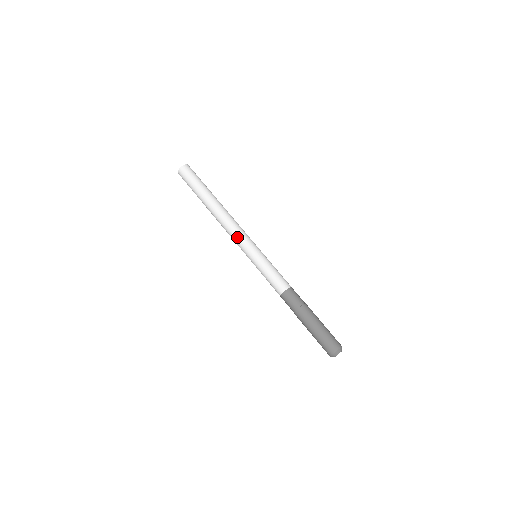
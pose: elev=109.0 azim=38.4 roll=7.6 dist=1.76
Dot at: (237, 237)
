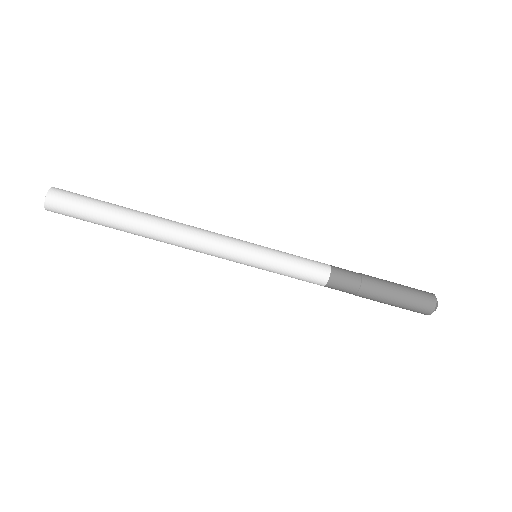
Dot at: occluded
